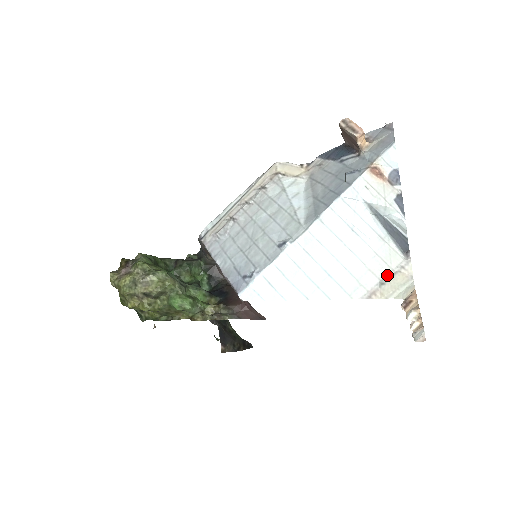
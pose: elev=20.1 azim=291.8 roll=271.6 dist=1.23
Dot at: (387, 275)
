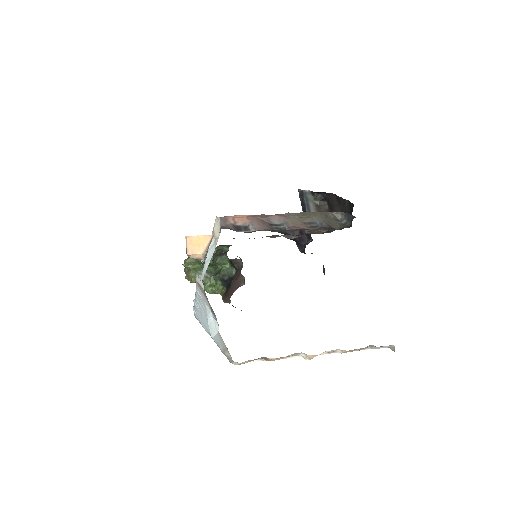
Dot at: (224, 348)
